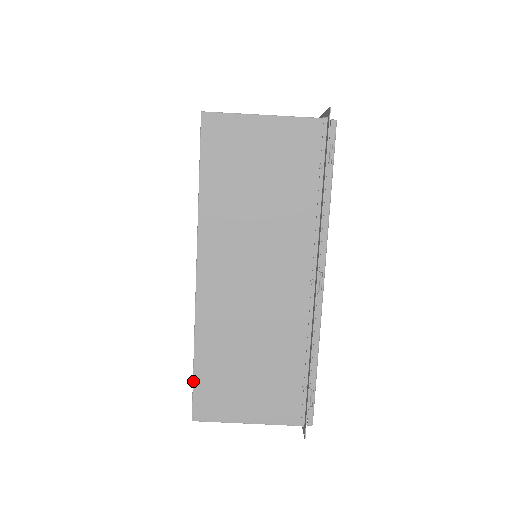
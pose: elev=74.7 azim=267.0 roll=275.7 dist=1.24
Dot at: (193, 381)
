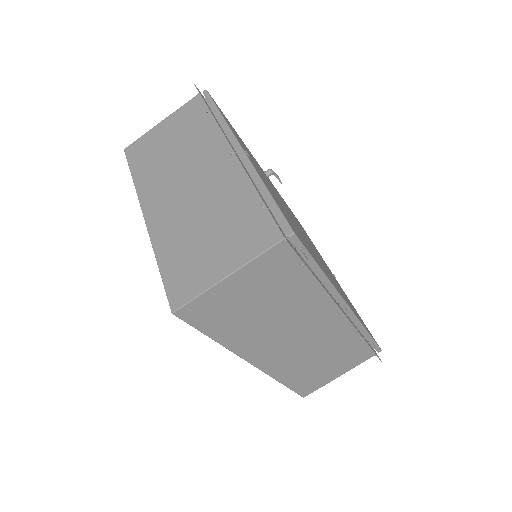
Dot at: occluded
